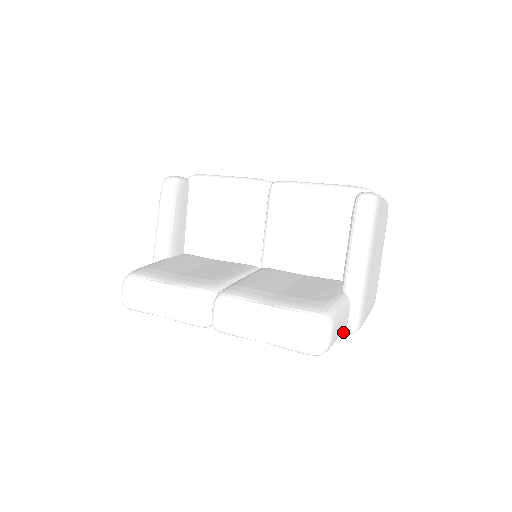
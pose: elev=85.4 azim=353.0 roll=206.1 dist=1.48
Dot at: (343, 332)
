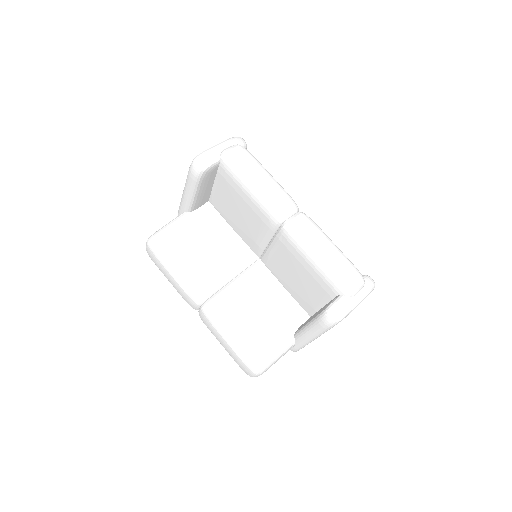
Dot at: occluded
